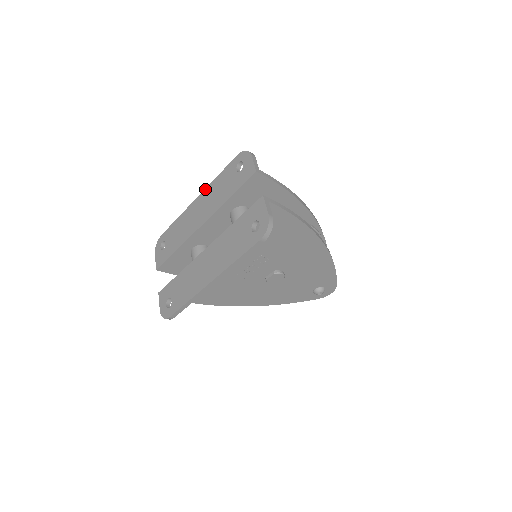
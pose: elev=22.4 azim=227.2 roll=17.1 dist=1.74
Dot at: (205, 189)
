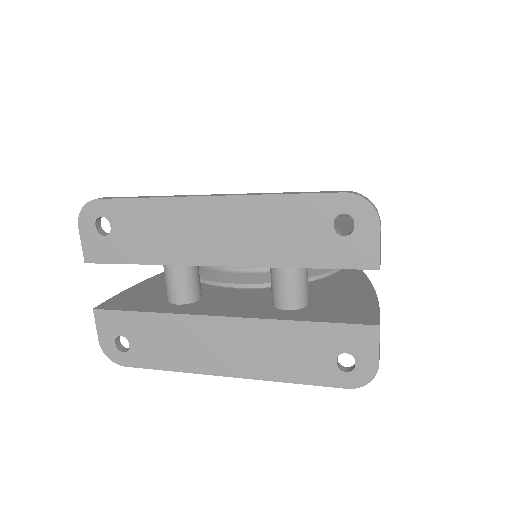
Dot at: (239, 197)
